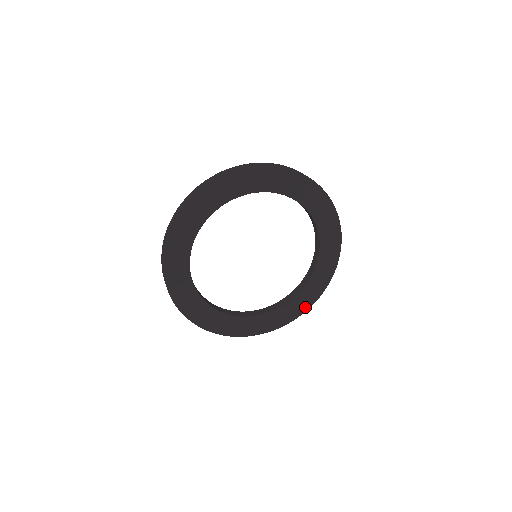
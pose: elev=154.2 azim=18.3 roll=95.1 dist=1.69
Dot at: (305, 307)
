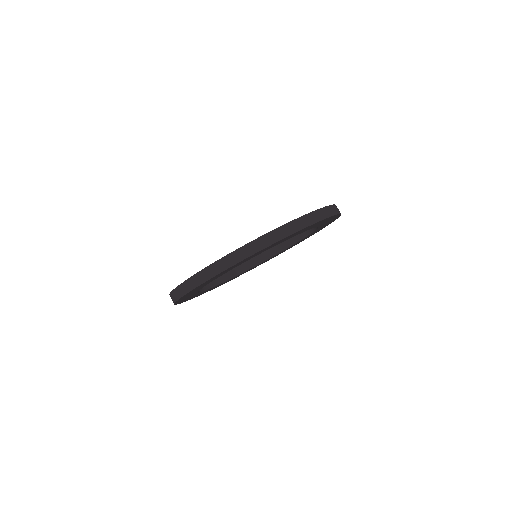
Dot at: occluded
